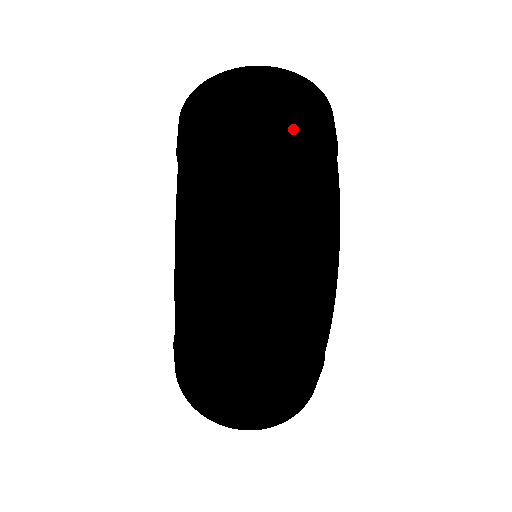
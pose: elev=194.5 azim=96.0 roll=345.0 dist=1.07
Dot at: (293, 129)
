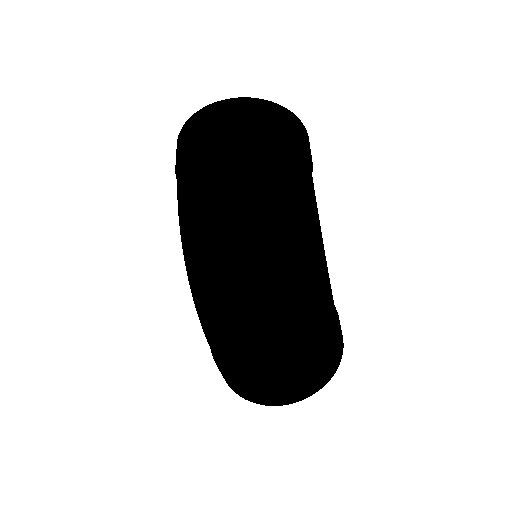
Dot at: (247, 146)
